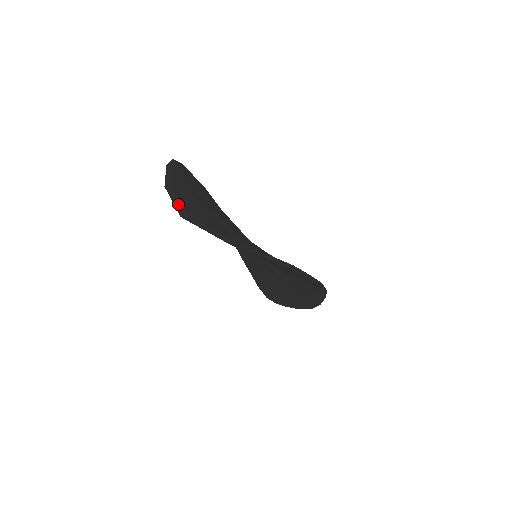
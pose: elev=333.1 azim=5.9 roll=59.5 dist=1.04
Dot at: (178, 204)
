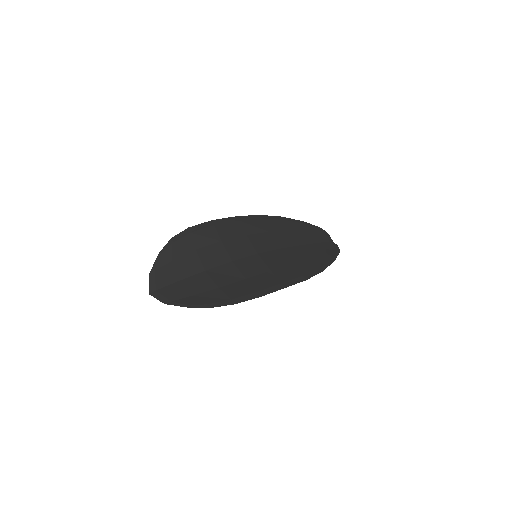
Dot at: (152, 284)
